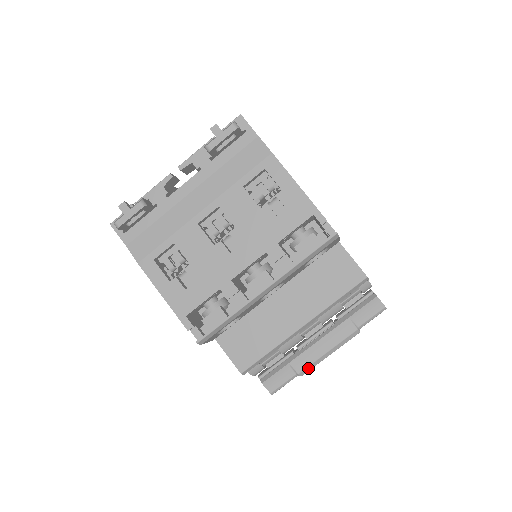
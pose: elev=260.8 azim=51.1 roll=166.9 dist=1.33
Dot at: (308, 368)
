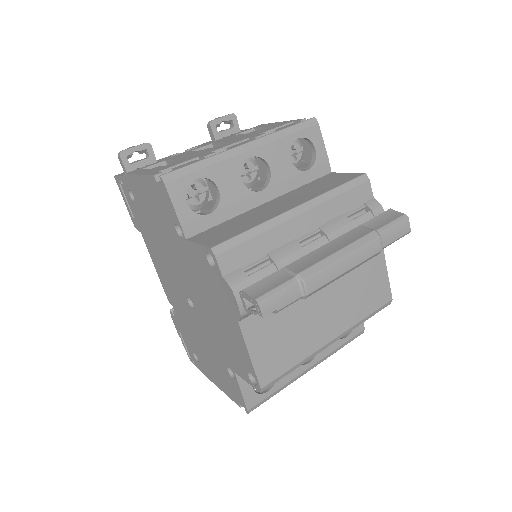
Dot at: (312, 269)
